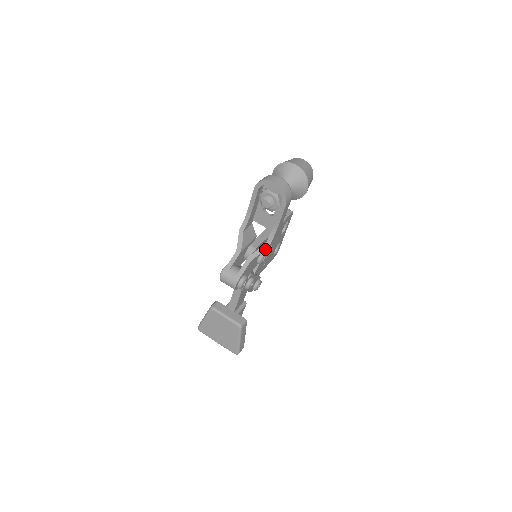
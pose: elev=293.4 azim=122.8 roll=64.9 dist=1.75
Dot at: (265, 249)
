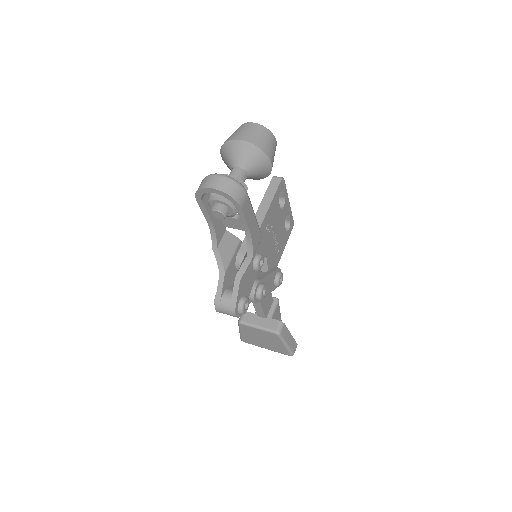
Dot at: (250, 260)
